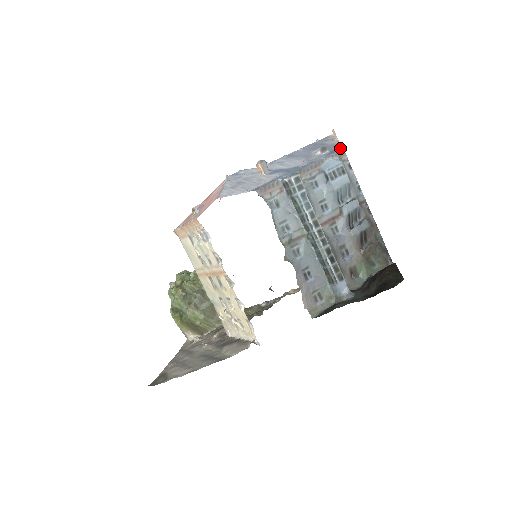
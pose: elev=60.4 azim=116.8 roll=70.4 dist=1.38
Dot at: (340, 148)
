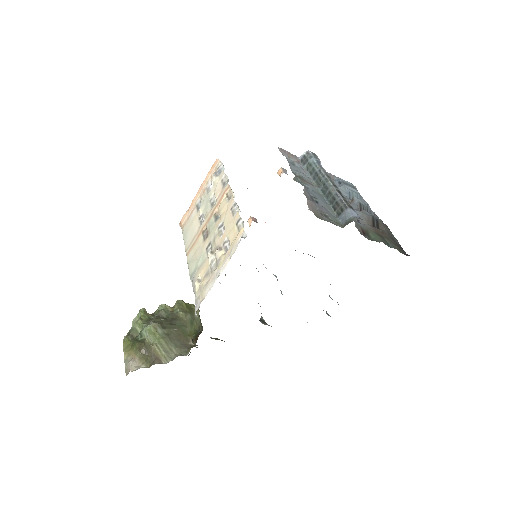
Dot at: occluded
